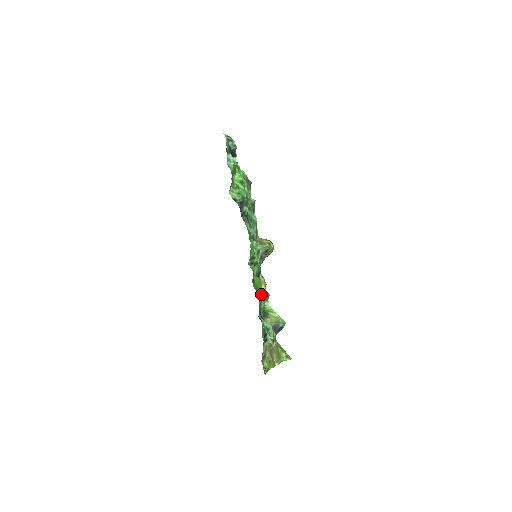
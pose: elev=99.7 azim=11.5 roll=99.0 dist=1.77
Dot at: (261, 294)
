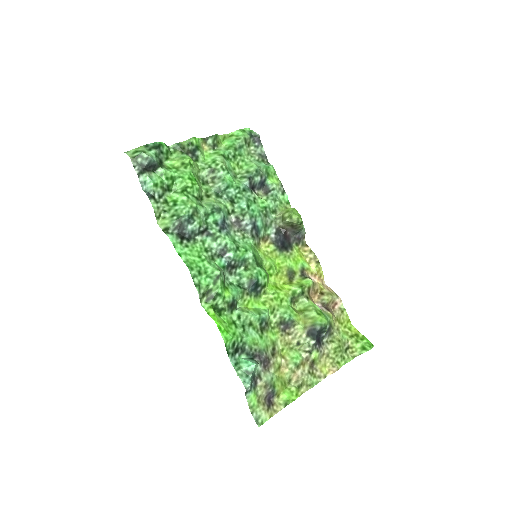
Dot at: (230, 333)
